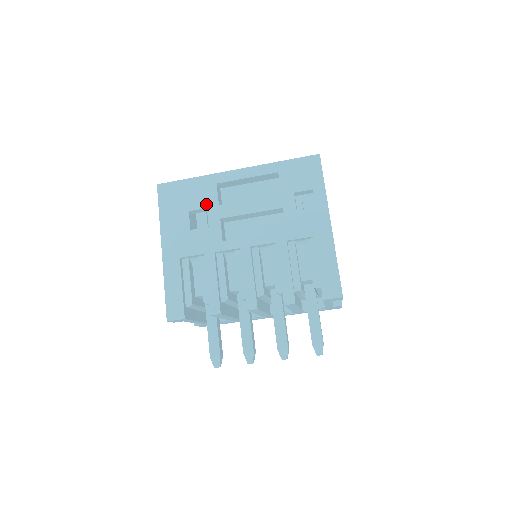
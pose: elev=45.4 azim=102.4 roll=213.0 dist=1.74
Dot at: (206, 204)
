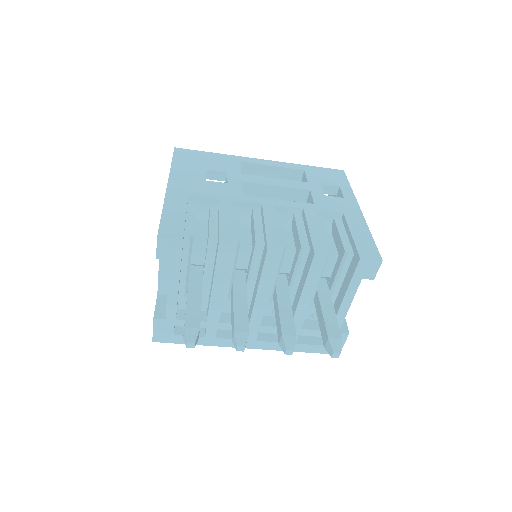
Dot at: (227, 170)
